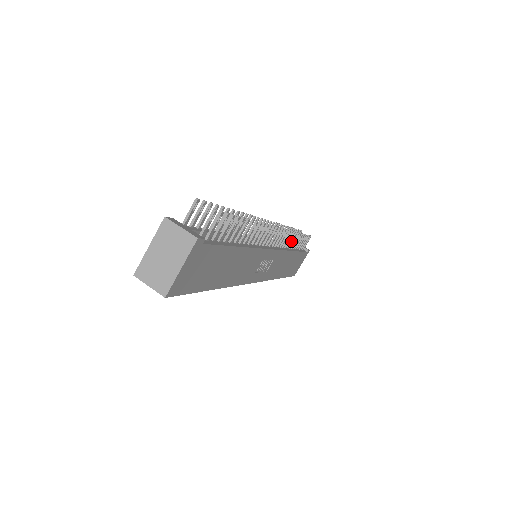
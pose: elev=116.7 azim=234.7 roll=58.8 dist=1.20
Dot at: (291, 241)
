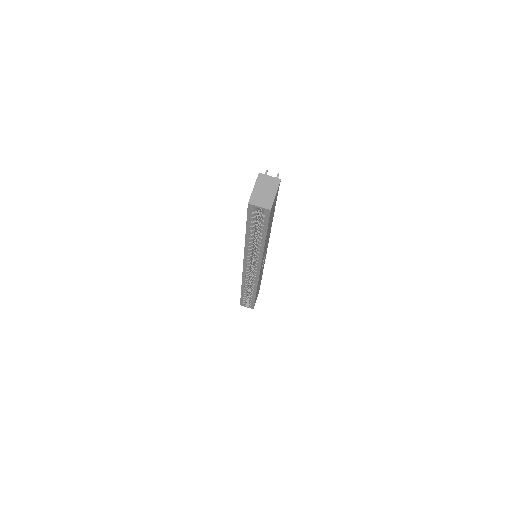
Dot at: occluded
